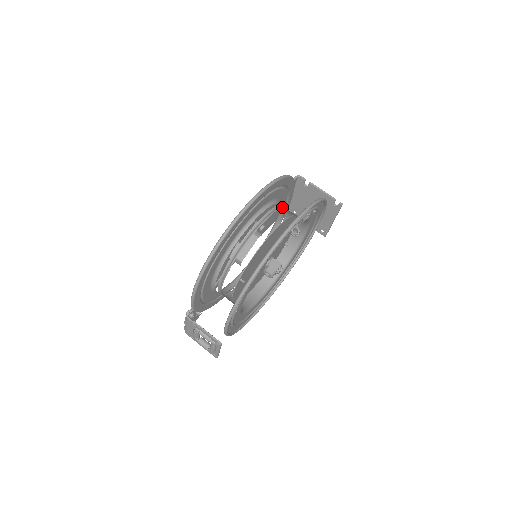
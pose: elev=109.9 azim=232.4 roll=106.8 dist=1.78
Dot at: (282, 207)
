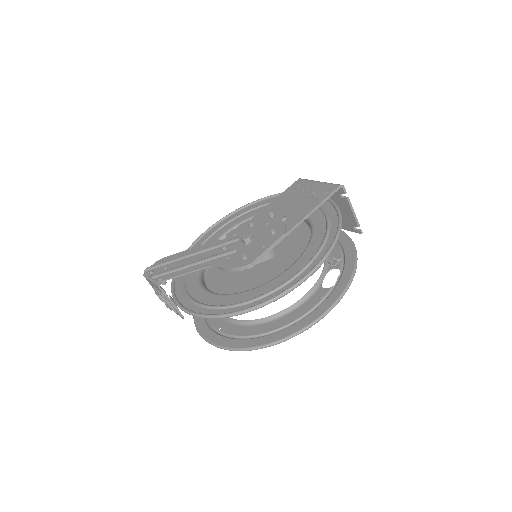
Dot at: occluded
